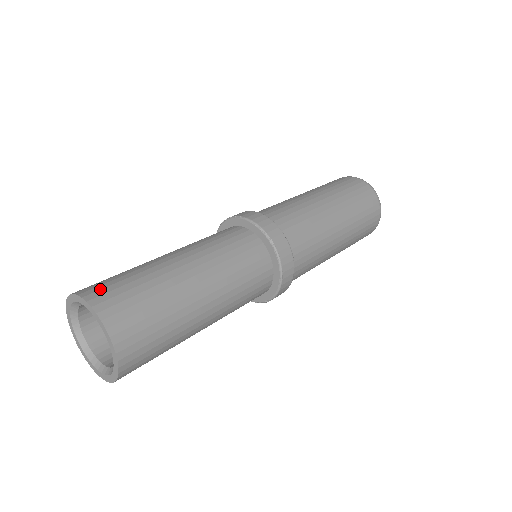
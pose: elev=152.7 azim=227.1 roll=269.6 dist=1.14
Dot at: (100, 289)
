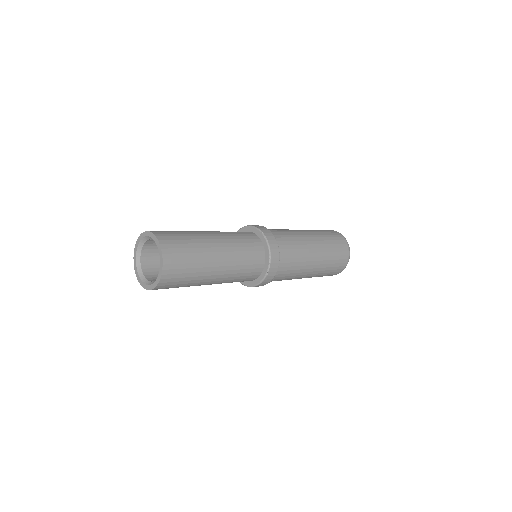
Dot at: (173, 253)
